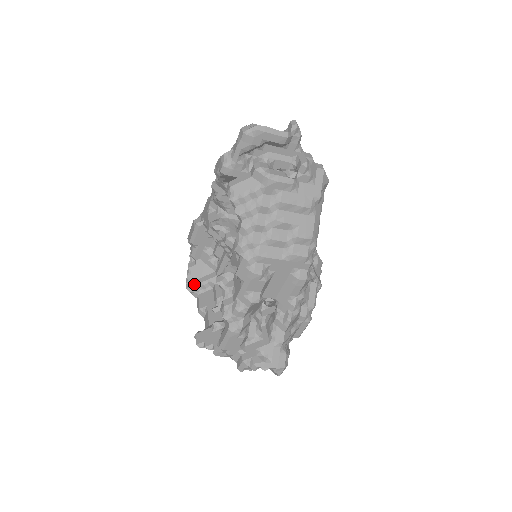
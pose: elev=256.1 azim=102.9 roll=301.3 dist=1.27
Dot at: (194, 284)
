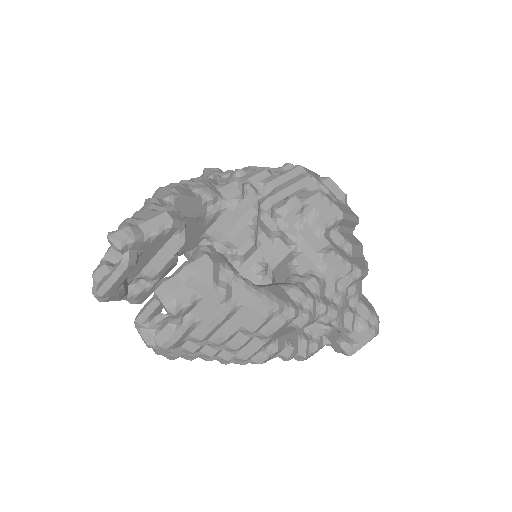
Dot at: occluded
